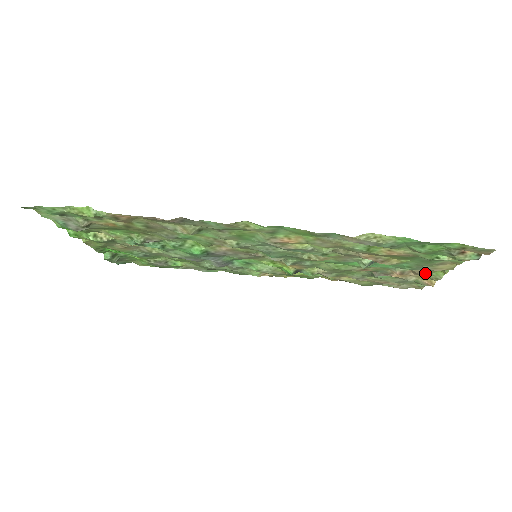
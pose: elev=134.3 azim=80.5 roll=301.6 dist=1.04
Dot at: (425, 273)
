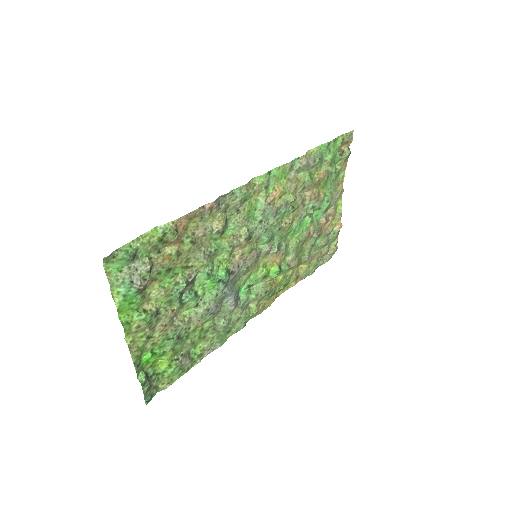
Dot at: (334, 210)
